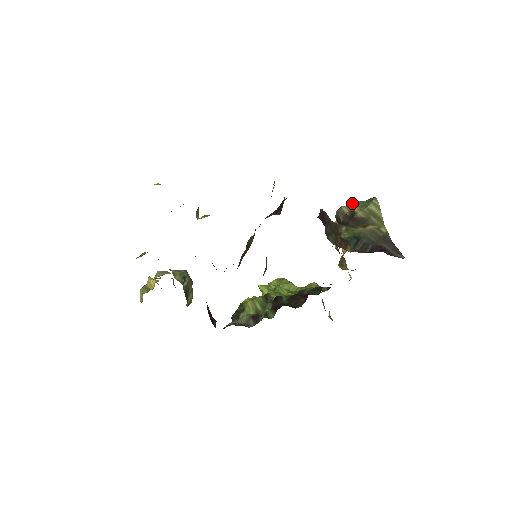
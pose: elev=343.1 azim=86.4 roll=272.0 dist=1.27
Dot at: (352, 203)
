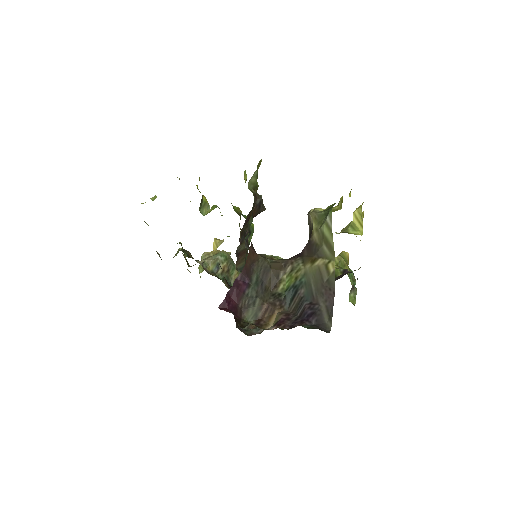
Dot at: (311, 216)
